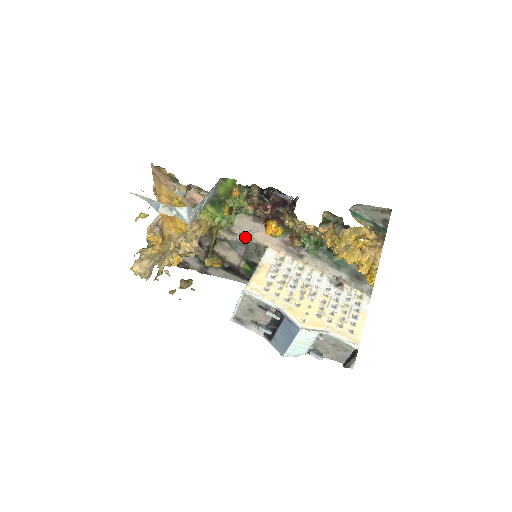
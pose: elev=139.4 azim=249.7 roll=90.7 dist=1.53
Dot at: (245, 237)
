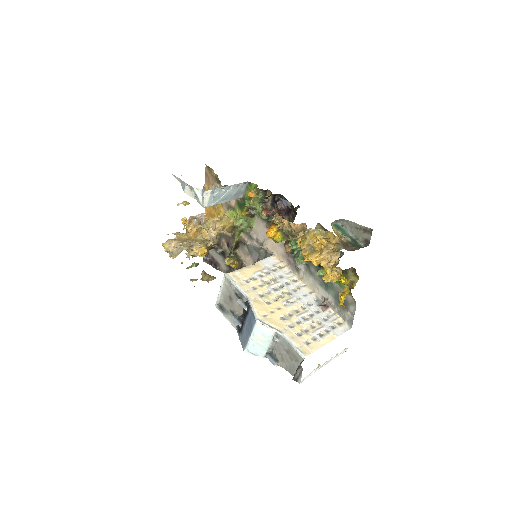
Dot at: (259, 243)
